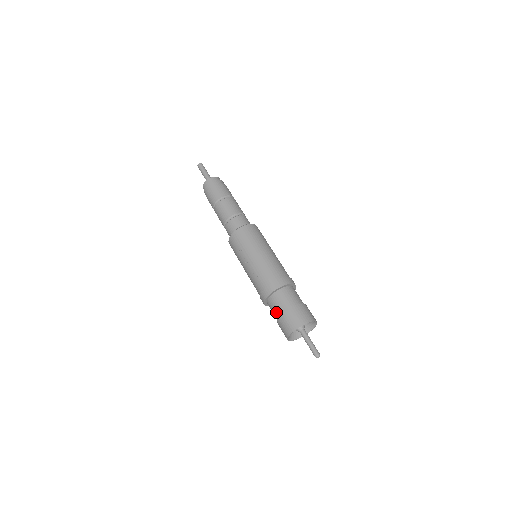
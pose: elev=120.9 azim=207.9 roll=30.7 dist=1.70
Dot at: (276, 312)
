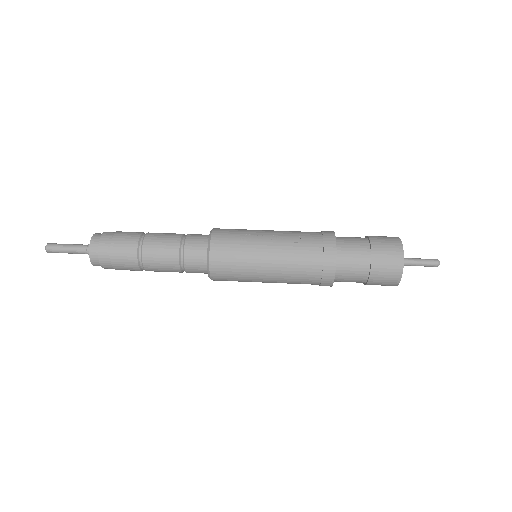
Dot at: (361, 247)
